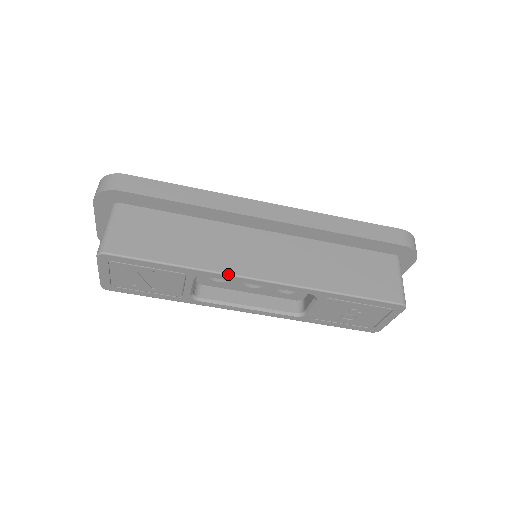
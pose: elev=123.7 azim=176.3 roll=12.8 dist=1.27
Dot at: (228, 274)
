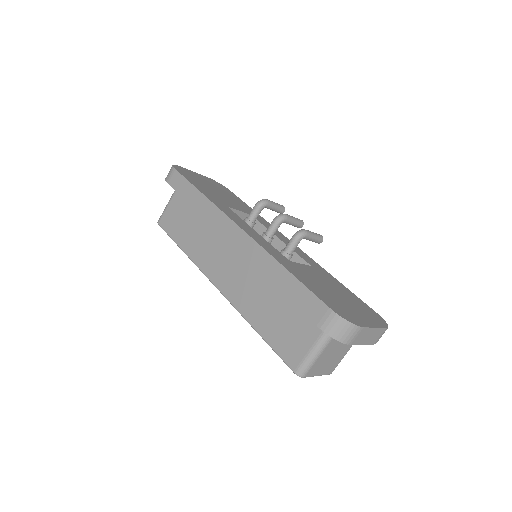
Dot at: (201, 271)
